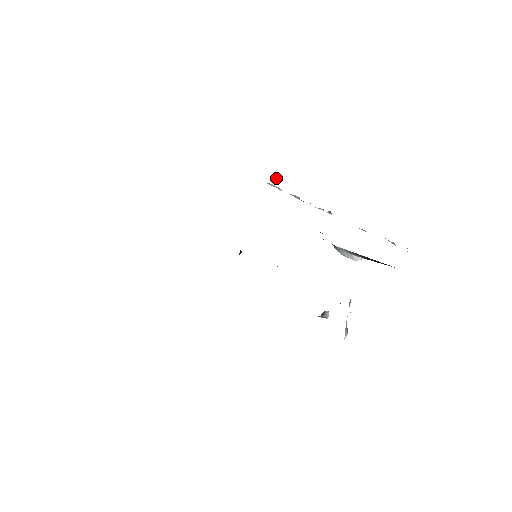
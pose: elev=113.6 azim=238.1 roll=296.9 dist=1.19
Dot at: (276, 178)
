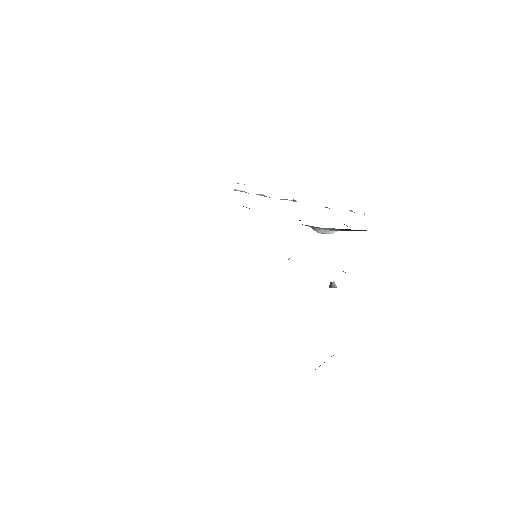
Dot at: occluded
